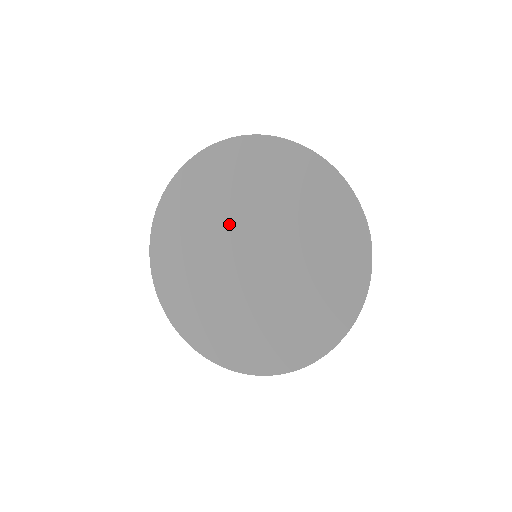
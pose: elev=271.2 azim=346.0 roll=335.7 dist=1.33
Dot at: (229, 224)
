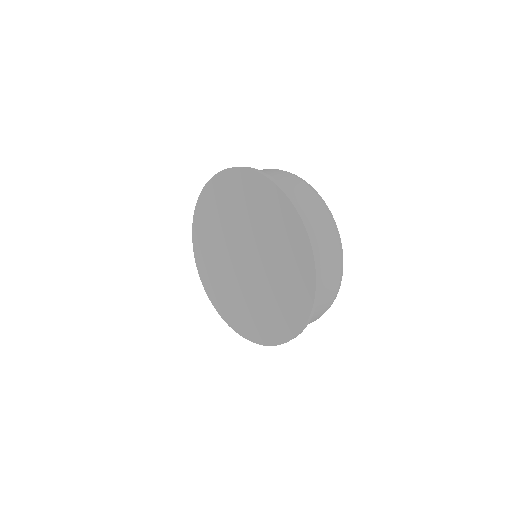
Dot at: (238, 230)
